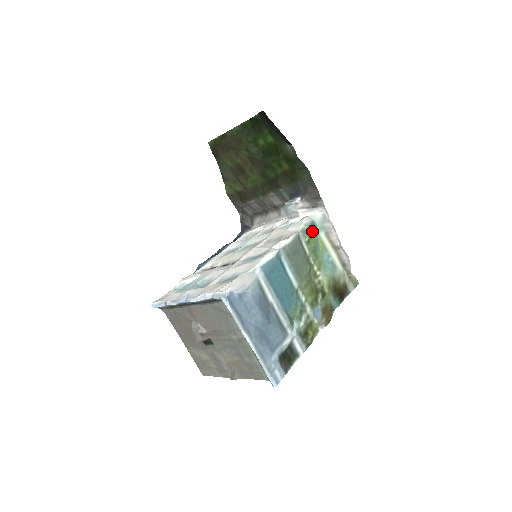
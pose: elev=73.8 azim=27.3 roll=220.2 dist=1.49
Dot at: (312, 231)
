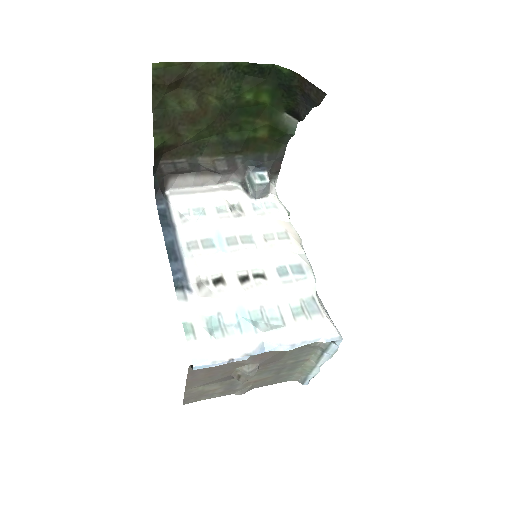
Dot at: occluded
